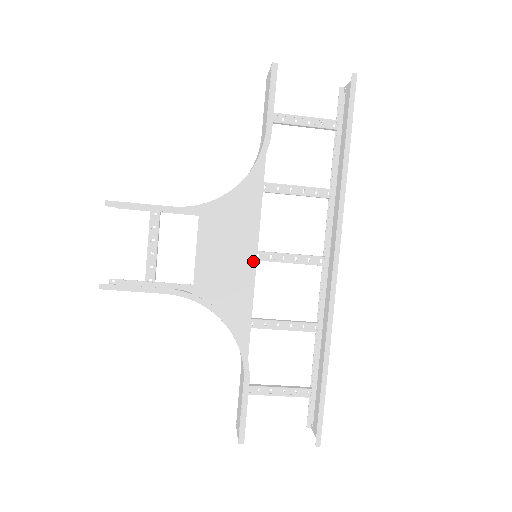
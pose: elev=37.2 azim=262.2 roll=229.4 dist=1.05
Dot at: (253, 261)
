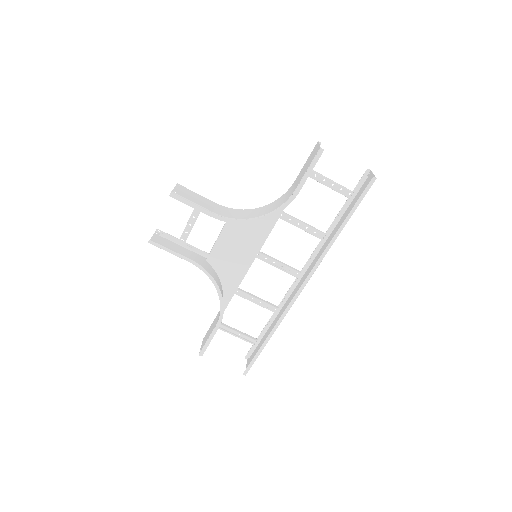
Dot at: (253, 257)
